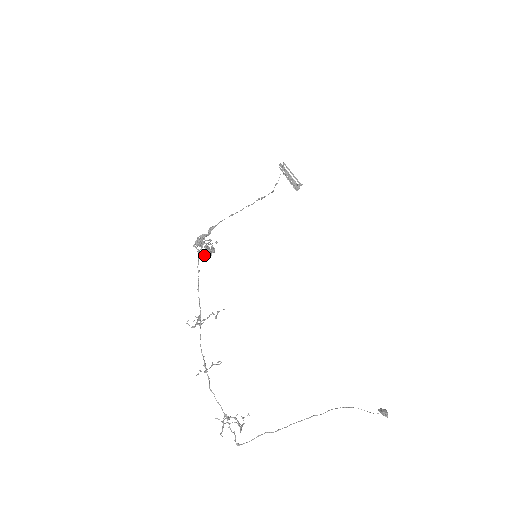
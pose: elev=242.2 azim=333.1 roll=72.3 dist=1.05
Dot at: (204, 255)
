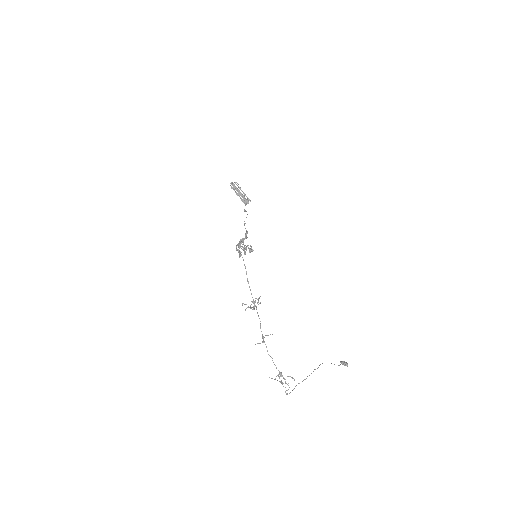
Dot at: occluded
